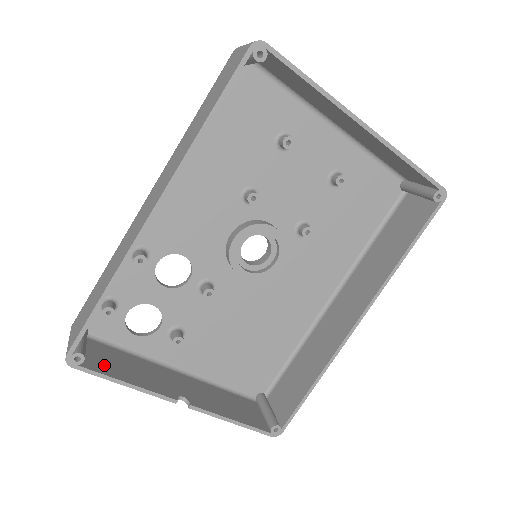
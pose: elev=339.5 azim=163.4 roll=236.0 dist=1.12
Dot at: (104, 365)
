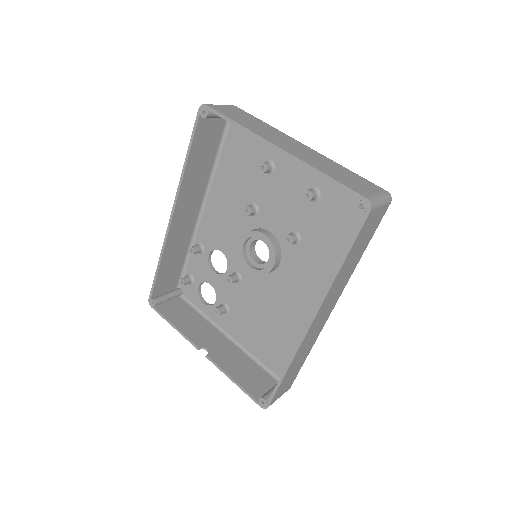
Dot at: (171, 313)
